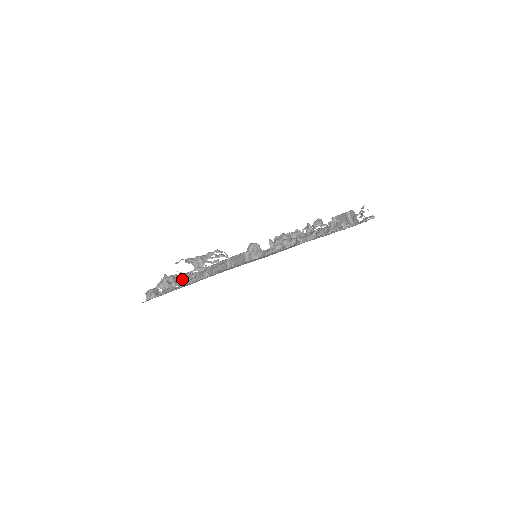
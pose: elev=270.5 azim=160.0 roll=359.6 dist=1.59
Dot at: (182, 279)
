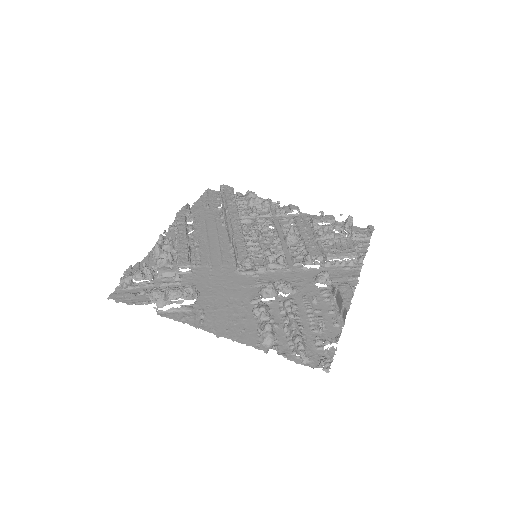
Dot at: (167, 262)
